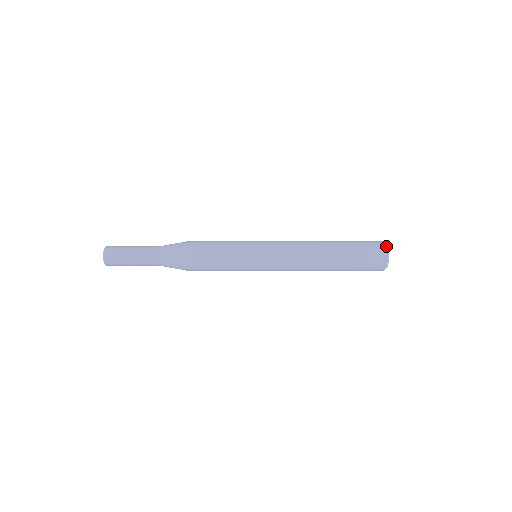
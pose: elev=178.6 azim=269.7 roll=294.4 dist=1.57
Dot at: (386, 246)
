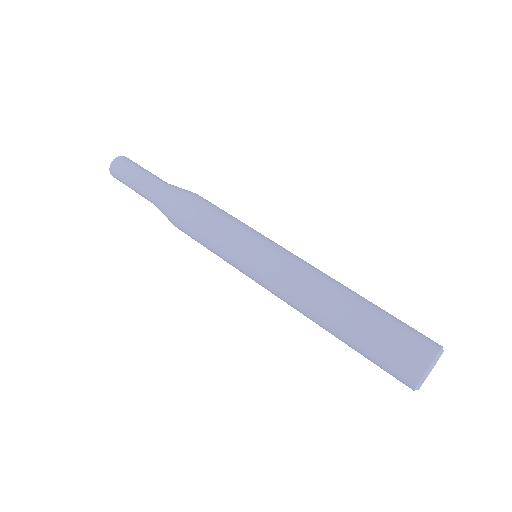
Dot at: (426, 368)
